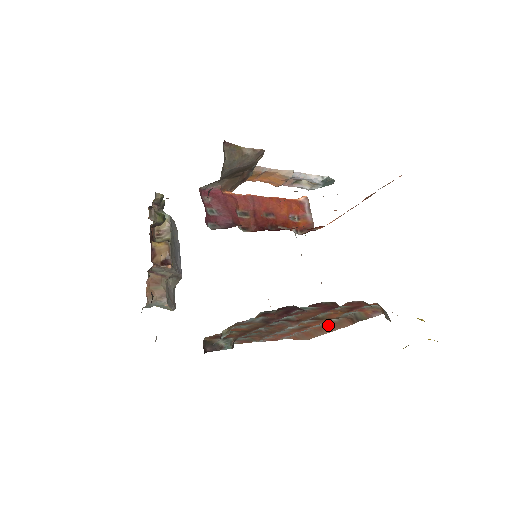
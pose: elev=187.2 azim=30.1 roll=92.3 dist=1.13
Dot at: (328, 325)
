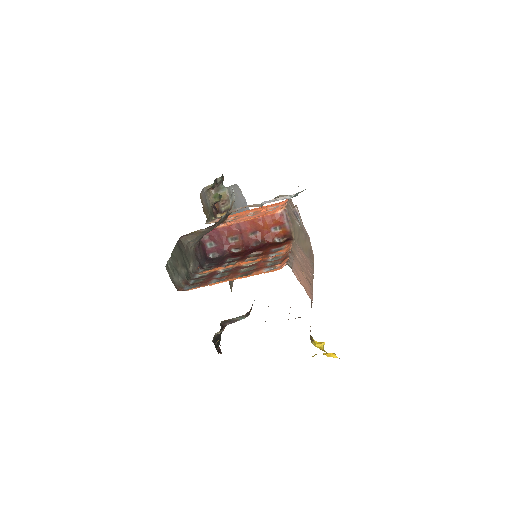
Dot at: occluded
